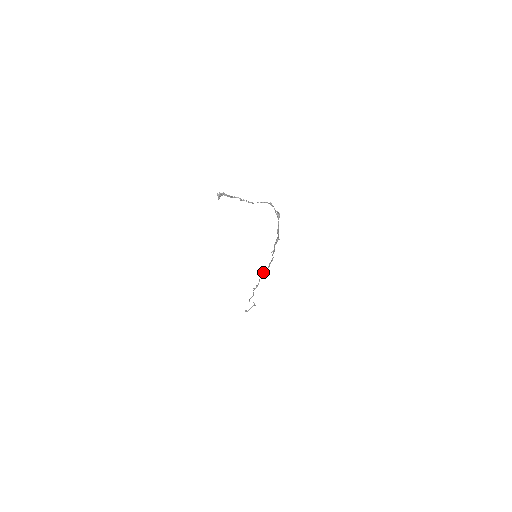
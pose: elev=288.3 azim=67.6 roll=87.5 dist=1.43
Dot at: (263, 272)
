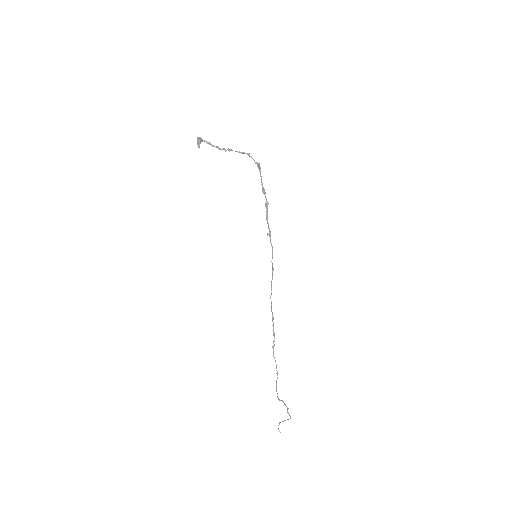
Dot at: (271, 289)
